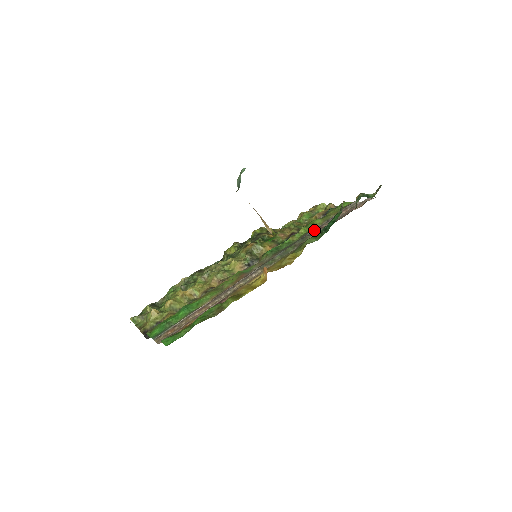
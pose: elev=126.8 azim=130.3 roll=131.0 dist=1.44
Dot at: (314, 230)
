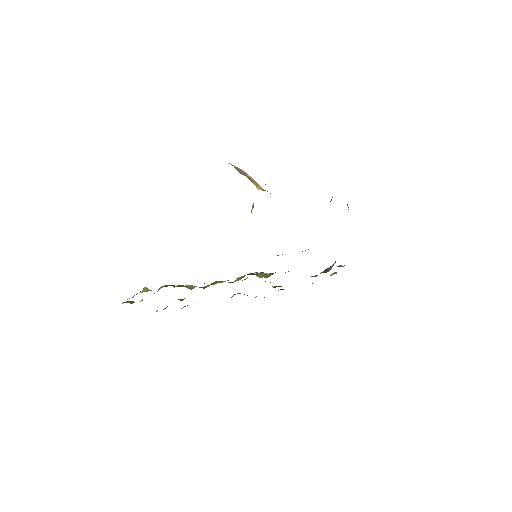
Dot at: occluded
